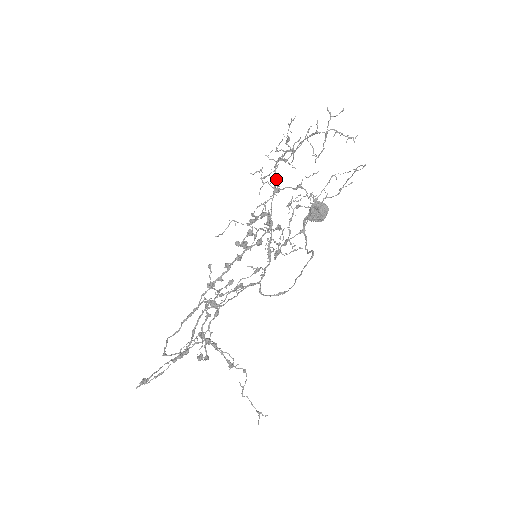
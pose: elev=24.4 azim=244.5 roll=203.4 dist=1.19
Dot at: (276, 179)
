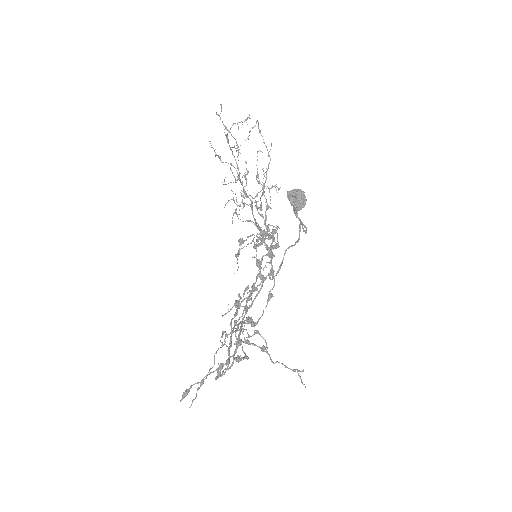
Dot at: (250, 199)
